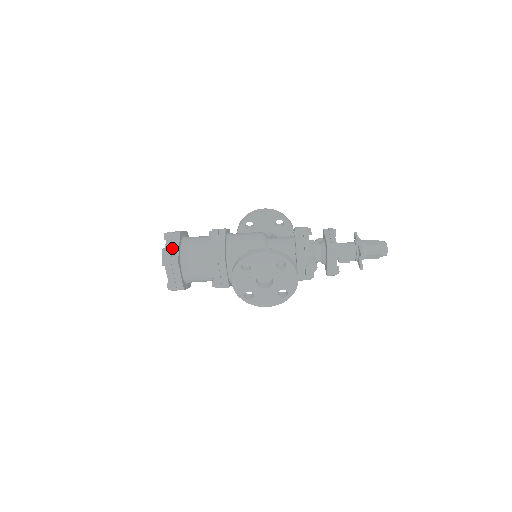
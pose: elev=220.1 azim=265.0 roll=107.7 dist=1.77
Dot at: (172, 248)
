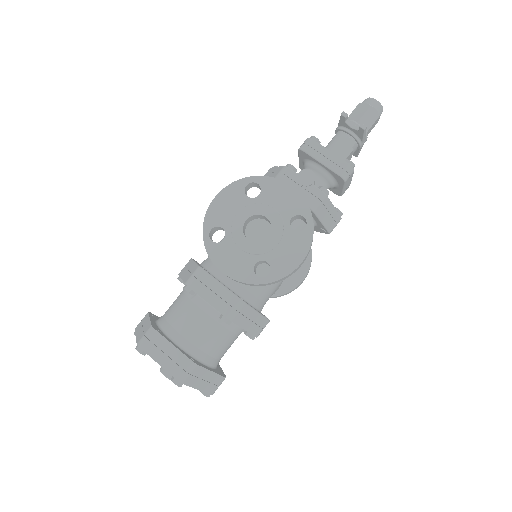
Dot at: (143, 328)
